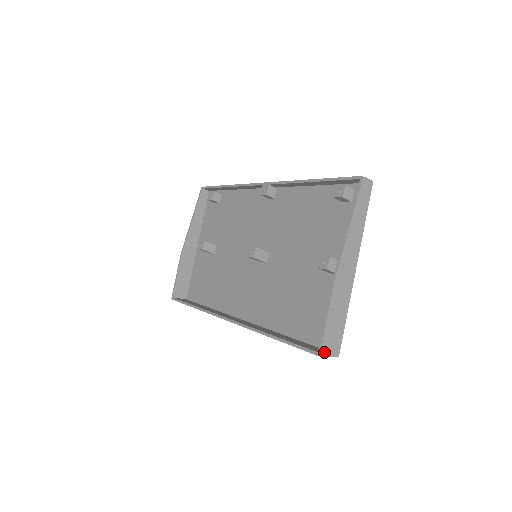
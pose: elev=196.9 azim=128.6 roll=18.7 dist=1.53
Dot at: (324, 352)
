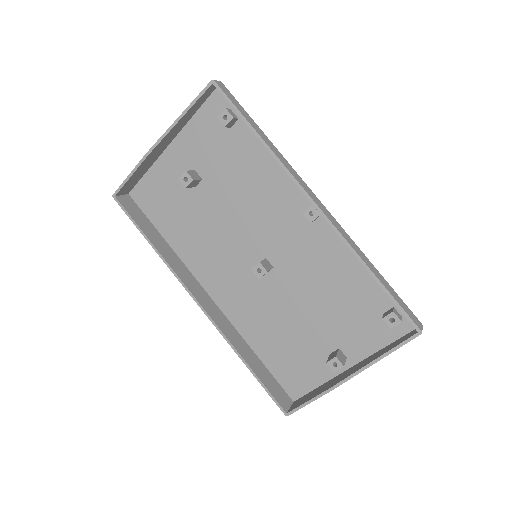
Dot at: (291, 413)
